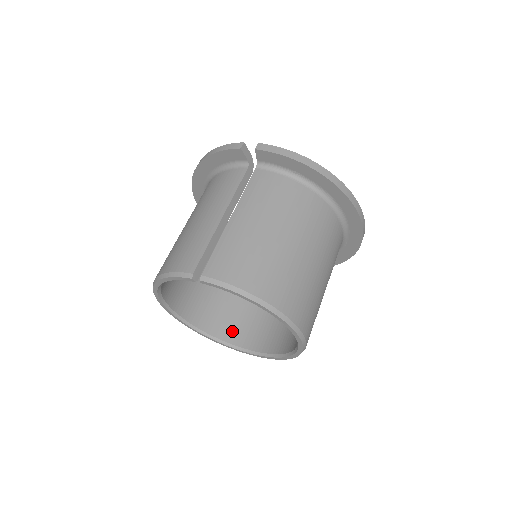
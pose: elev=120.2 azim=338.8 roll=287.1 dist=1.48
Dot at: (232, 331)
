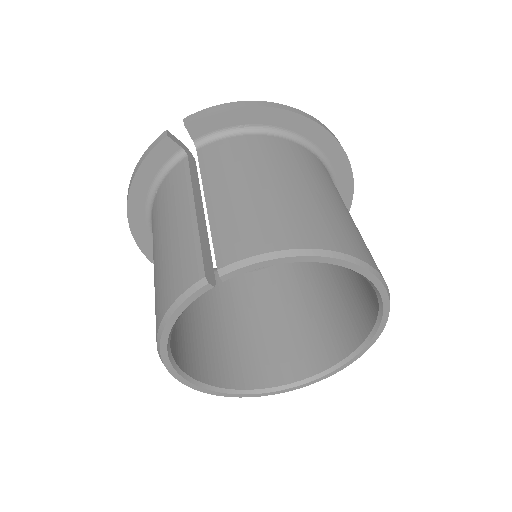
Dot at: (284, 368)
